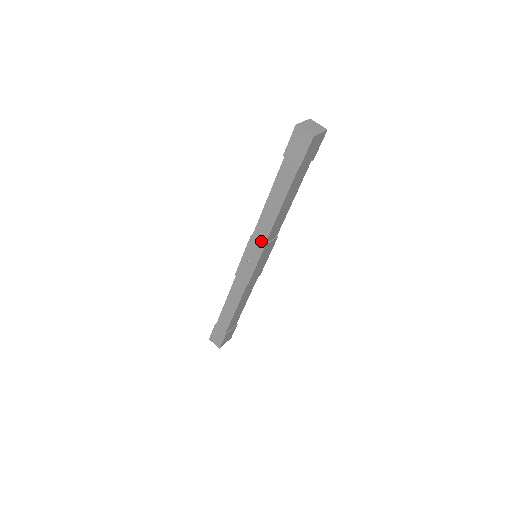
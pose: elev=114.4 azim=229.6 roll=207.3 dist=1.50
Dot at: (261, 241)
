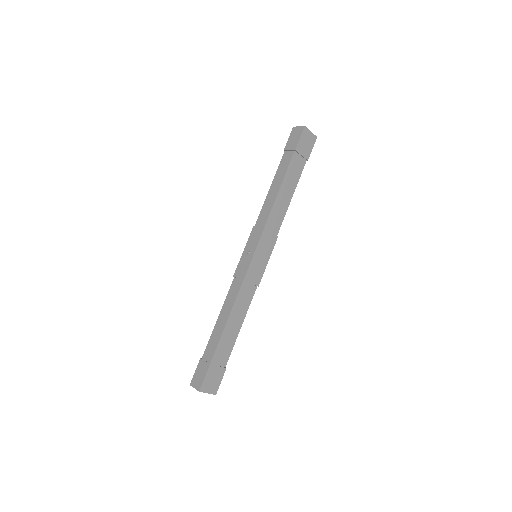
Dot at: (261, 227)
